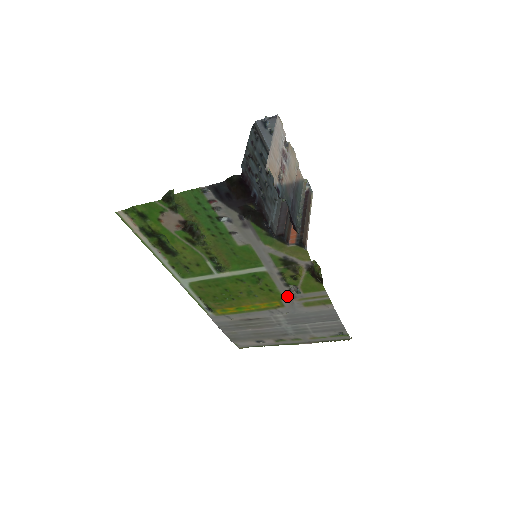
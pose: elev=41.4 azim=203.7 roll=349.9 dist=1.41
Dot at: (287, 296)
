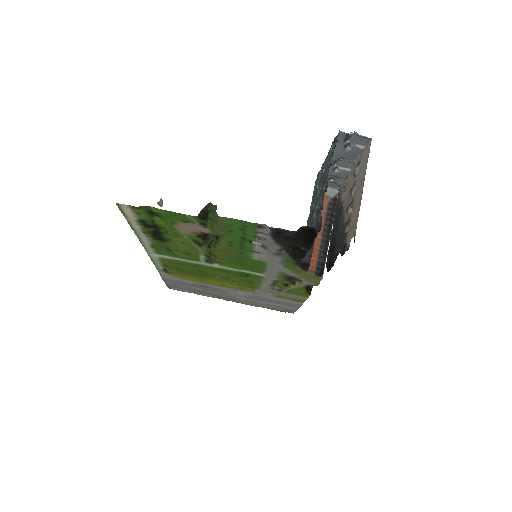
Dot at: (265, 289)
